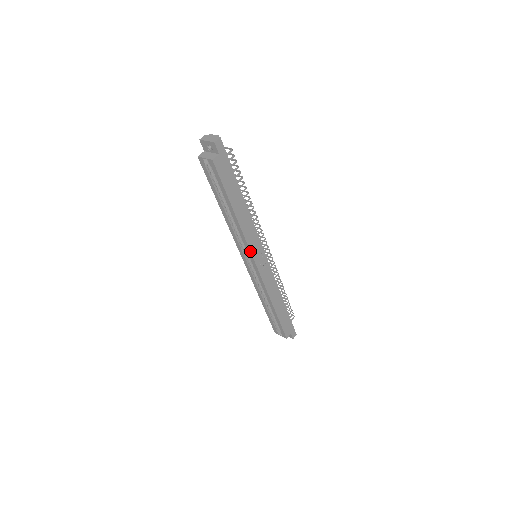
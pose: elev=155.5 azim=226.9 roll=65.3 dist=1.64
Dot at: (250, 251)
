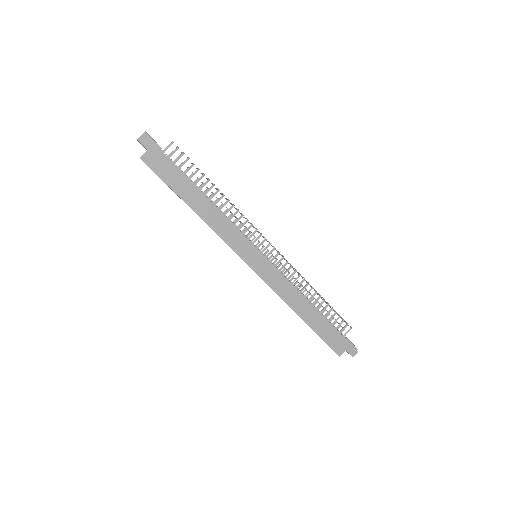
Dot at: occluded
